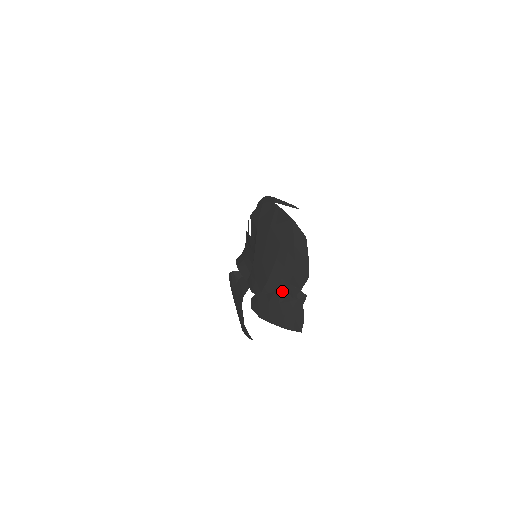
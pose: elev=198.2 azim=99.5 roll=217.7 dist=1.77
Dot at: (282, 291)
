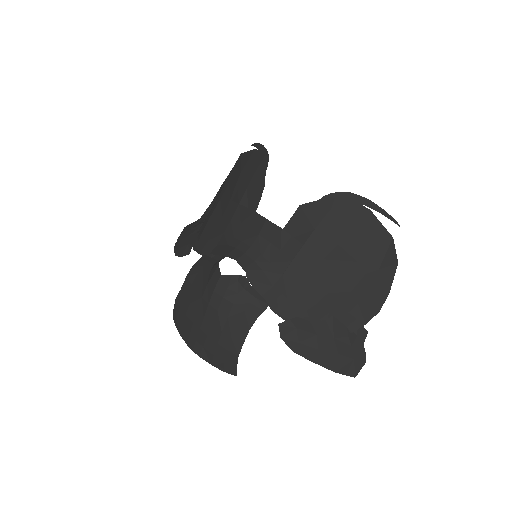
Dot at: (338, 322)
